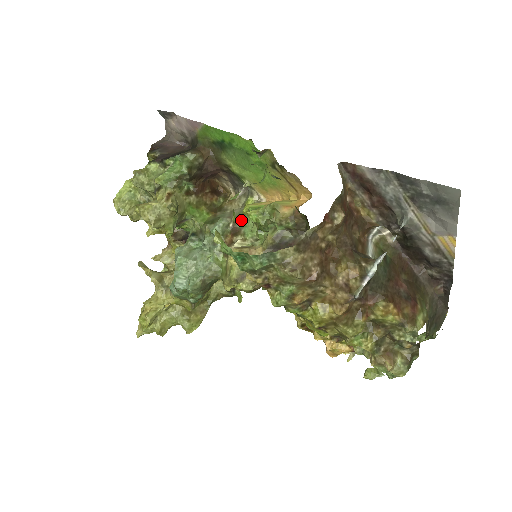
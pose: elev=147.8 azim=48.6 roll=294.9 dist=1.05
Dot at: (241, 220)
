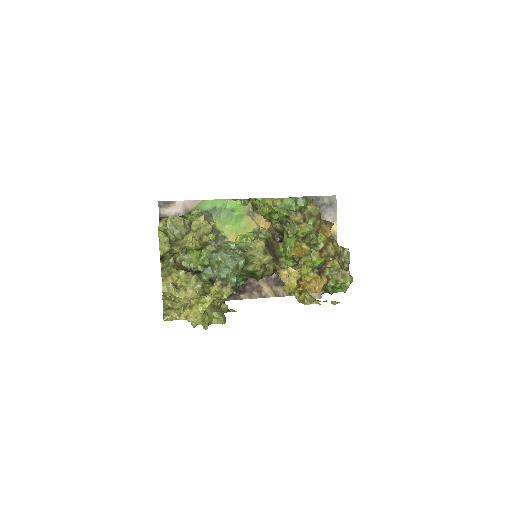
Dot at: (236, 245)
